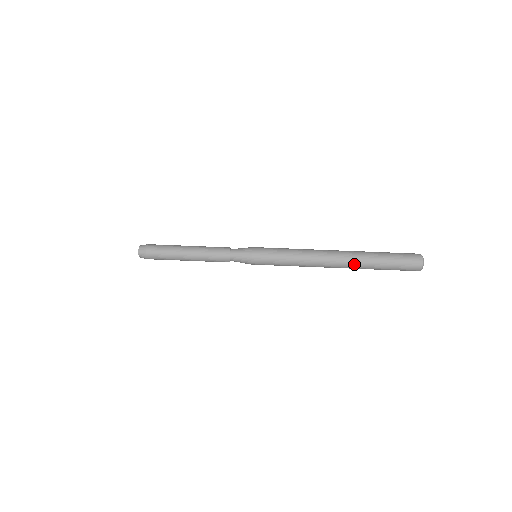
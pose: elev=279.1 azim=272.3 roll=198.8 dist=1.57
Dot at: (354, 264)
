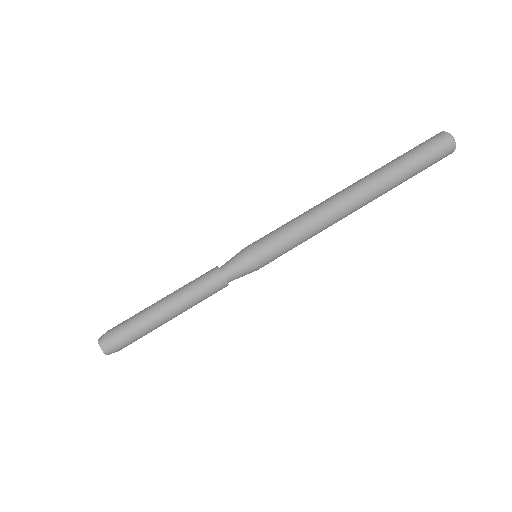
Dot at: (375, 182)
